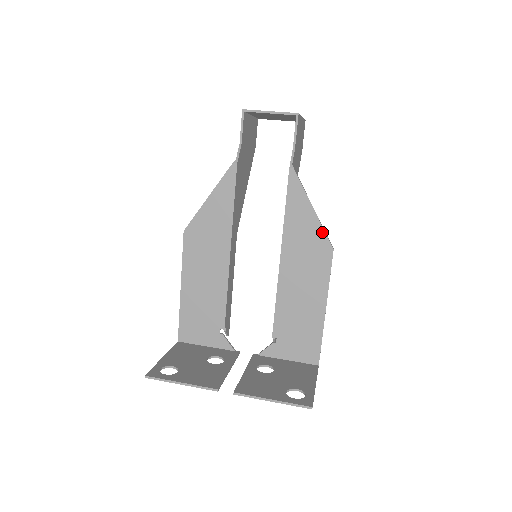
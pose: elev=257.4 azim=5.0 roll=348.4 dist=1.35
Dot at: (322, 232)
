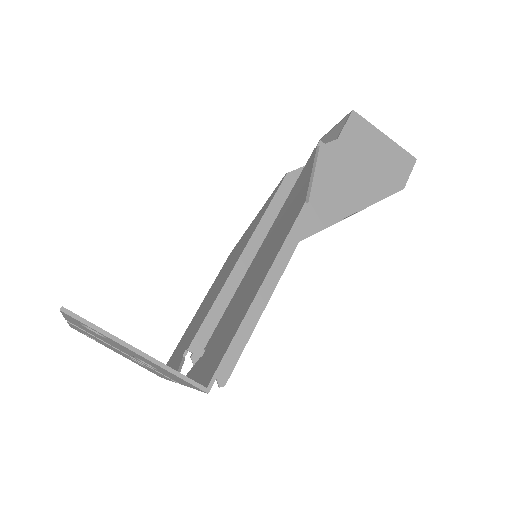
Dot at: (306, 189)
